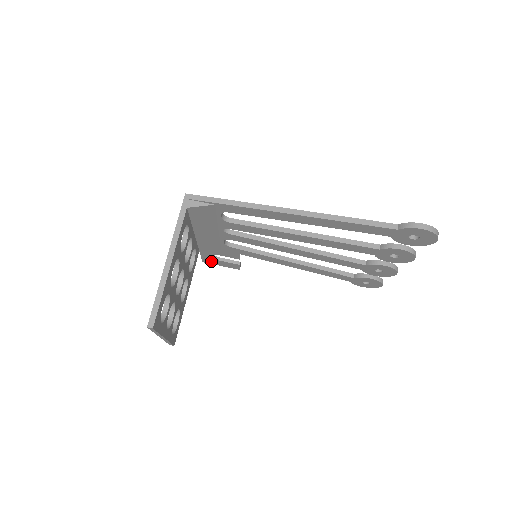
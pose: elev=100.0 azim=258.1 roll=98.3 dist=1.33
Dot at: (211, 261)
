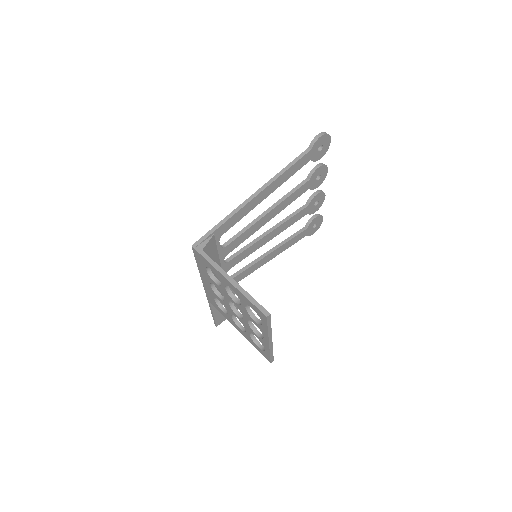
Dot at: (222, 318)
